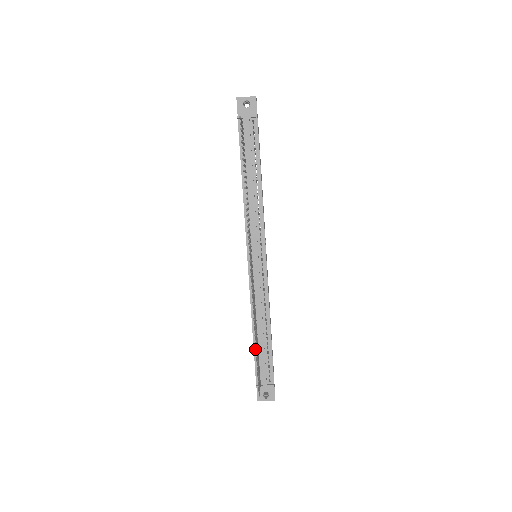
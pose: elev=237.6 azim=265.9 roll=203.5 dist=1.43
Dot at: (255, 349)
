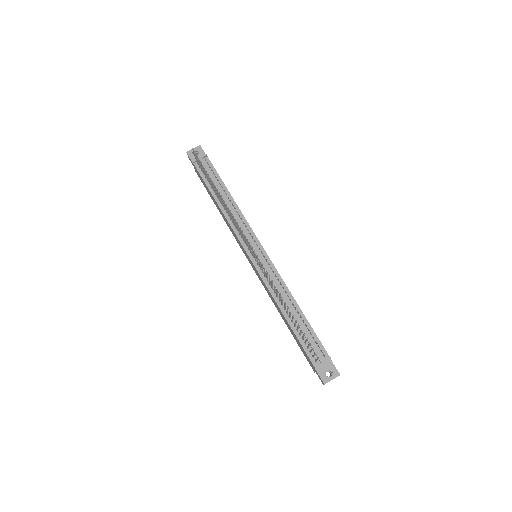
Dot at: (295, 332)
